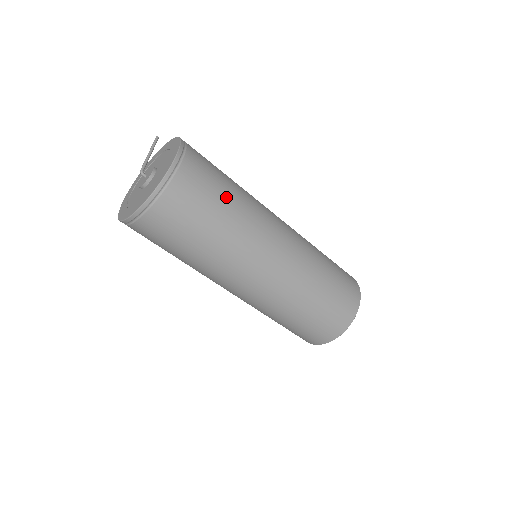
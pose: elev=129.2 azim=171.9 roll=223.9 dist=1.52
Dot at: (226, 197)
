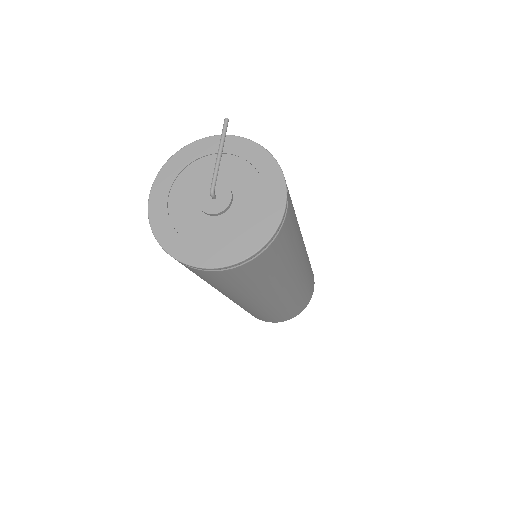
Dot at: (293, 243)
